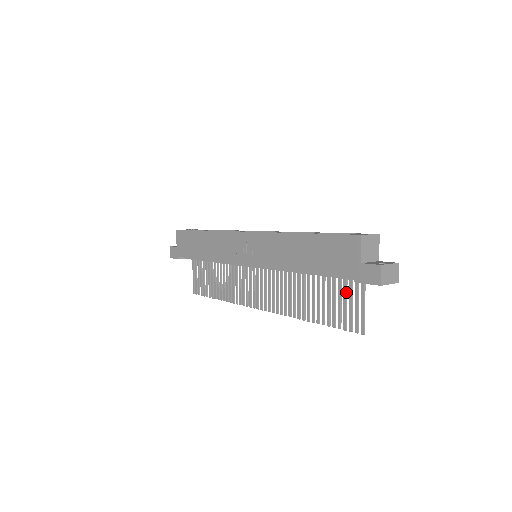
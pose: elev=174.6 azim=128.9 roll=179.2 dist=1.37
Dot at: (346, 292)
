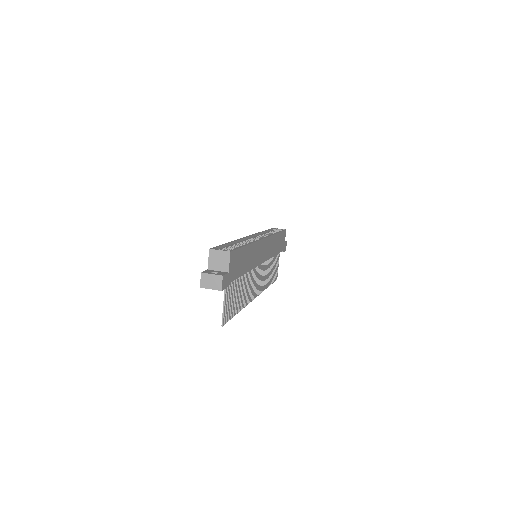
Dot at: (230, 292)
